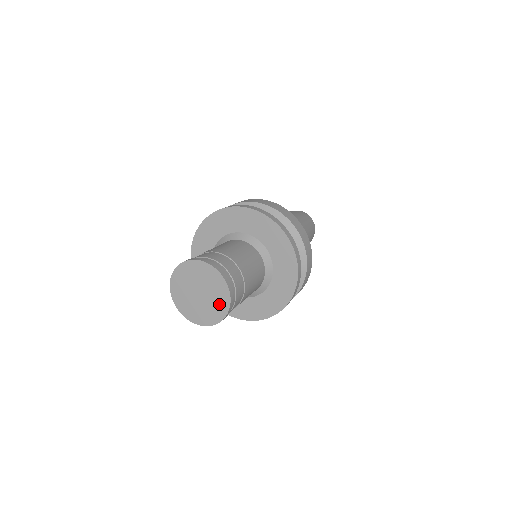
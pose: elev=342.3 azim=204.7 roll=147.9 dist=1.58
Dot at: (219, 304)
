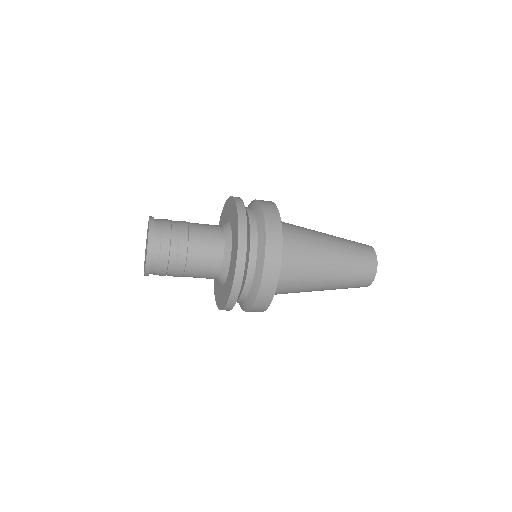
Dot at: occluded
